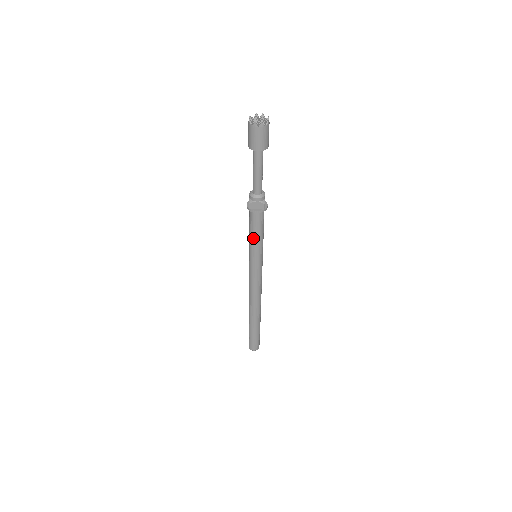
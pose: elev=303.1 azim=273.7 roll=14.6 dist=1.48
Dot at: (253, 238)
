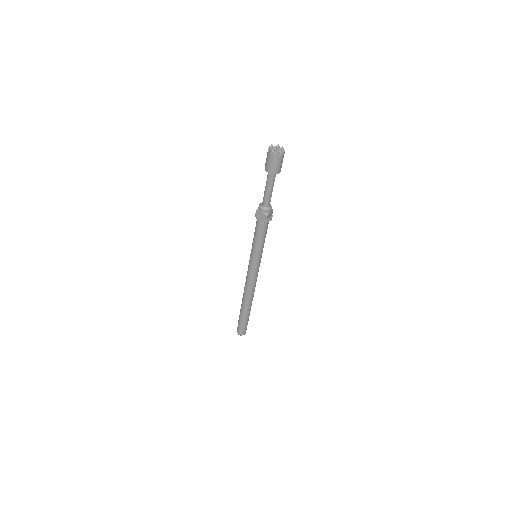
Dot at: (255, 240)
